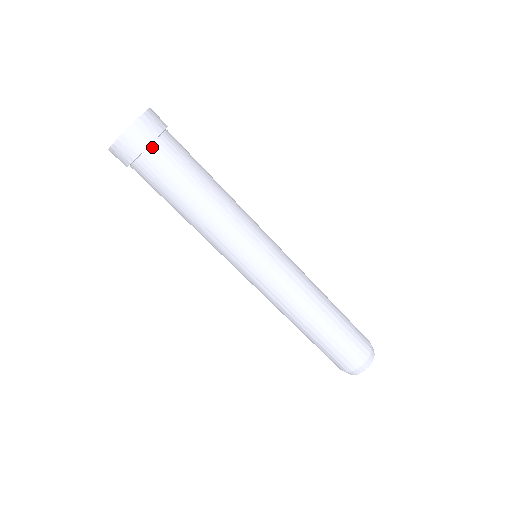
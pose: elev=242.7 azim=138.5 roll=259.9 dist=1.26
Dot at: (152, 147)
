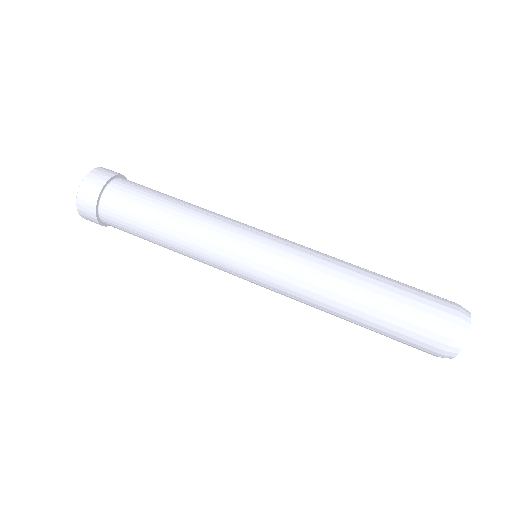
Dot at: (110, 185)
